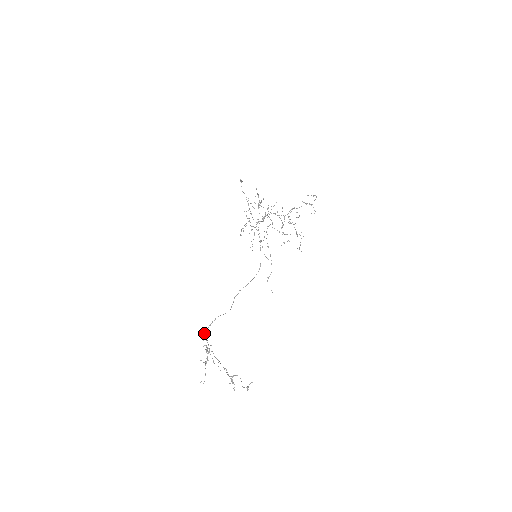
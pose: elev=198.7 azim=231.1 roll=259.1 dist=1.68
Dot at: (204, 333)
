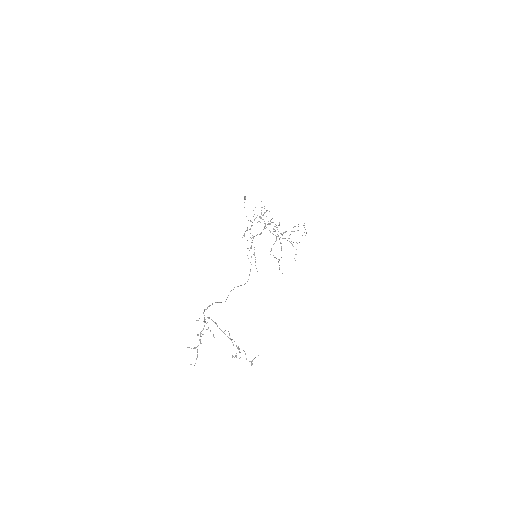
Dot at: (204, 310)
